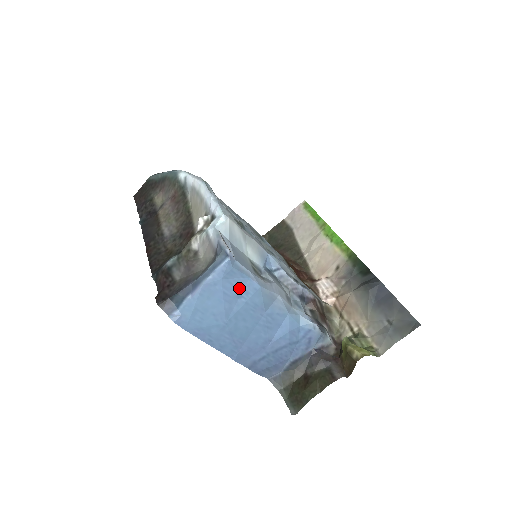
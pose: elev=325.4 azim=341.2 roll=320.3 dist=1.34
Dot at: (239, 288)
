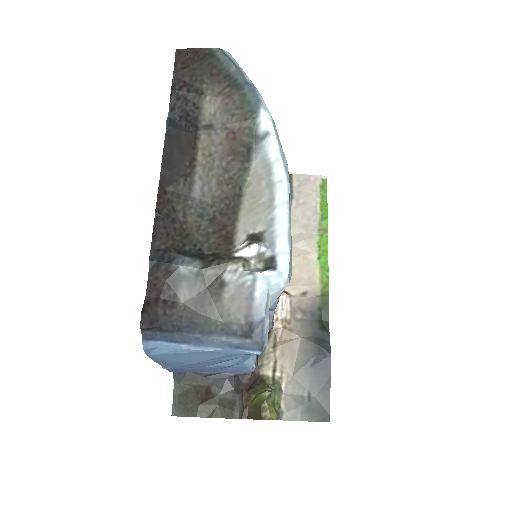
Dot at: (236, 355)
